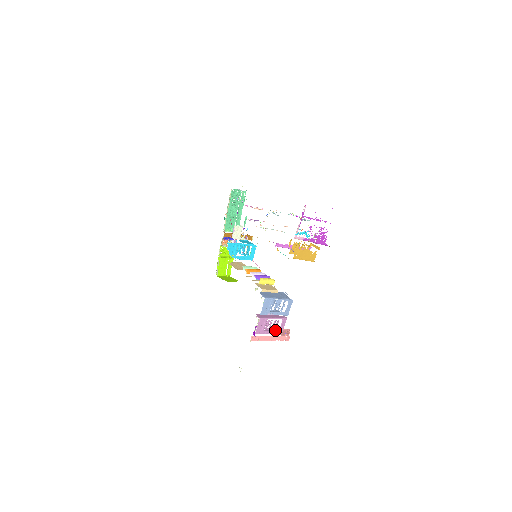
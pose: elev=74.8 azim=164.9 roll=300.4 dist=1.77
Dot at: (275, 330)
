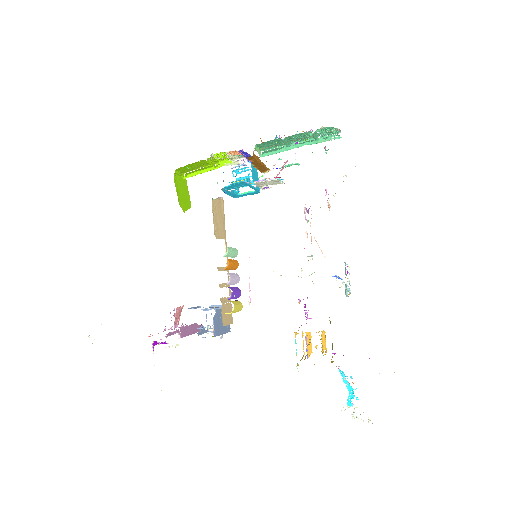
Dot at: (177, 332)
